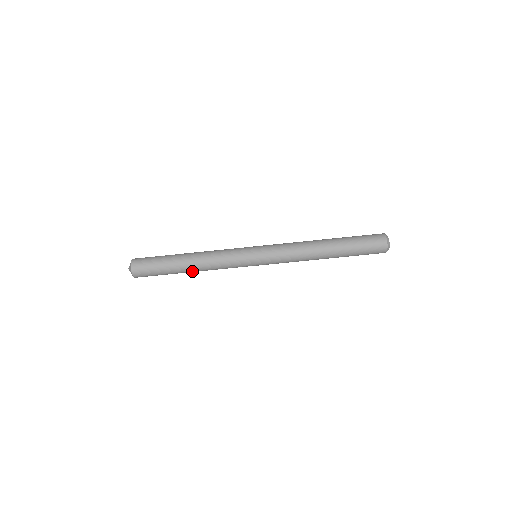
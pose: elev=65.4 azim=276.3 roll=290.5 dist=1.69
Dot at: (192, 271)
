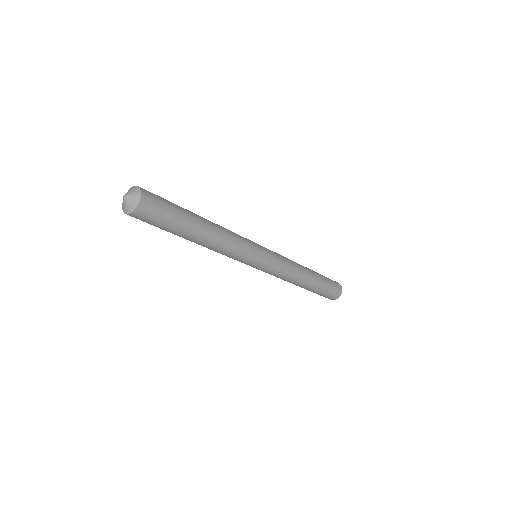
Dot at: occluded
